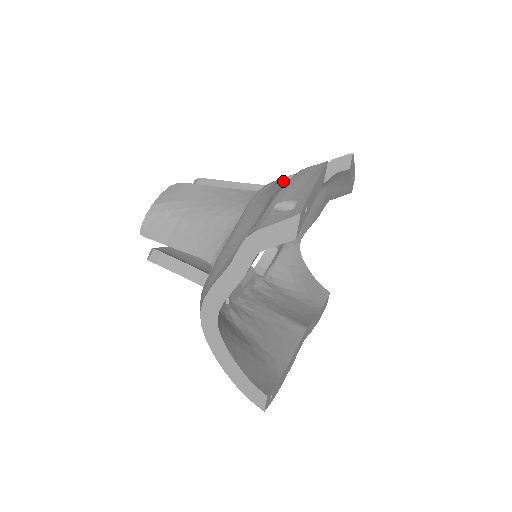
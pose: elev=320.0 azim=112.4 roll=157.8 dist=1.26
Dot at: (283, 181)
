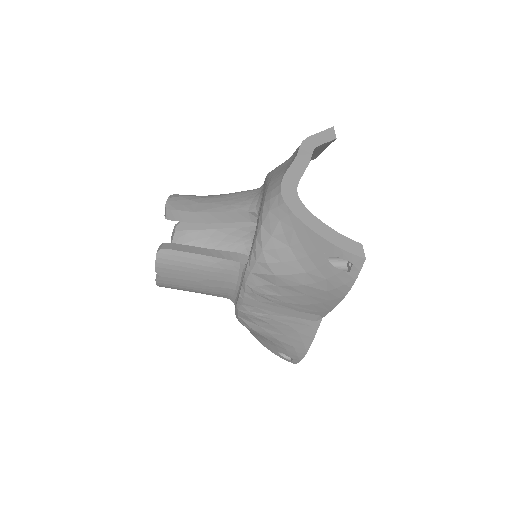
Dot at: occluded
